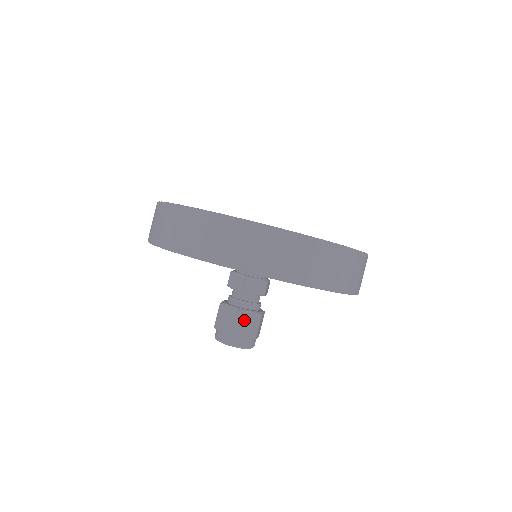
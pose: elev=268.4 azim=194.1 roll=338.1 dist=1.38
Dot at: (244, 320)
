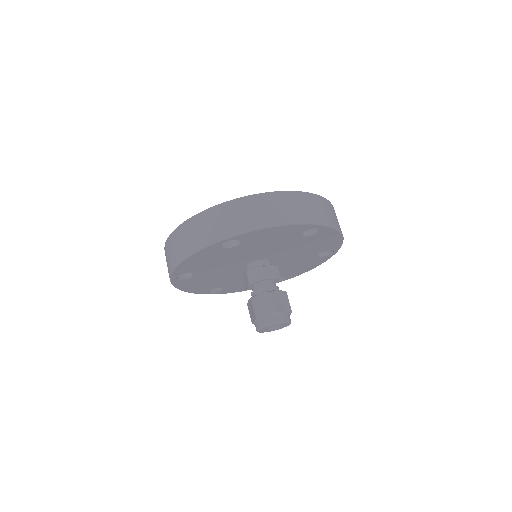
Dot at: (259, 303)
